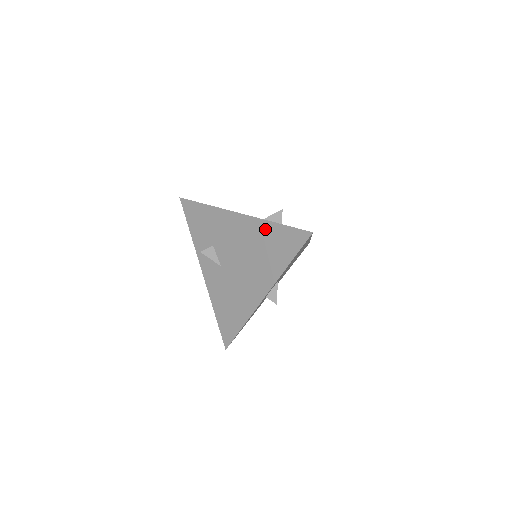
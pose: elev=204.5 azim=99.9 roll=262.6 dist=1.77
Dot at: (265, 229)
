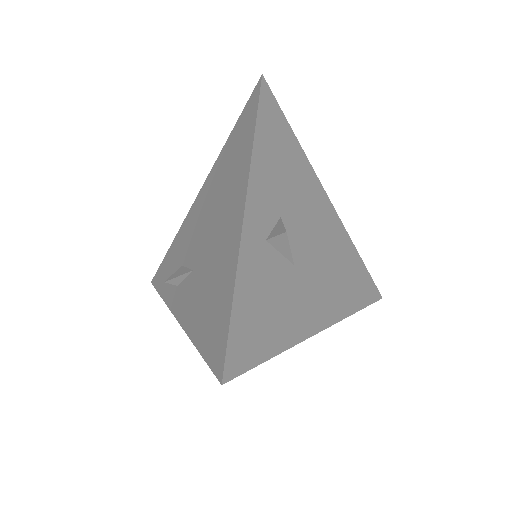
Dot at: (223, 156)
